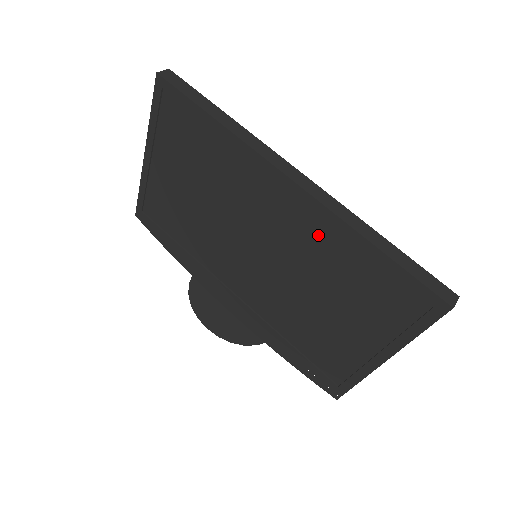
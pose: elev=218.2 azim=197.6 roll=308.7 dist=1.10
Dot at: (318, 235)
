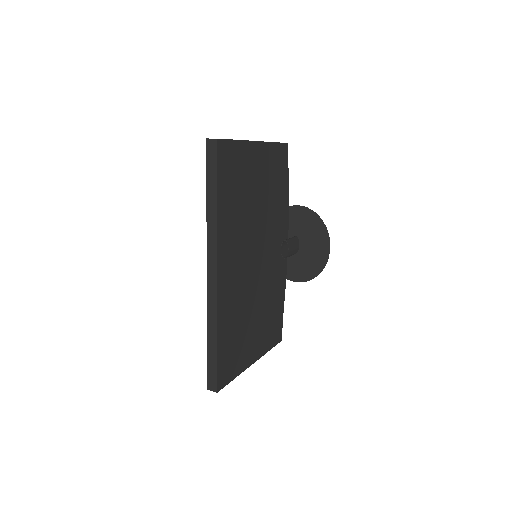
Dot at: occluded
